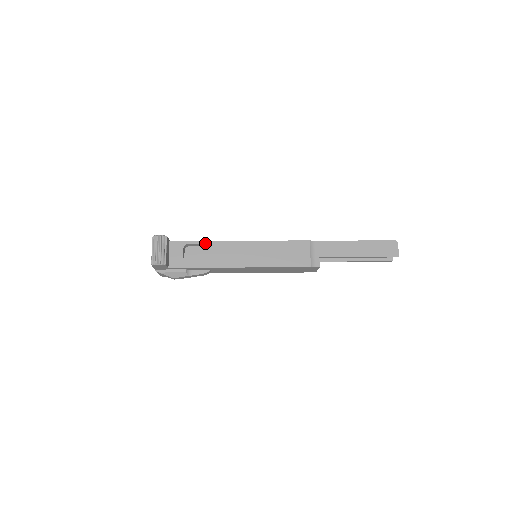
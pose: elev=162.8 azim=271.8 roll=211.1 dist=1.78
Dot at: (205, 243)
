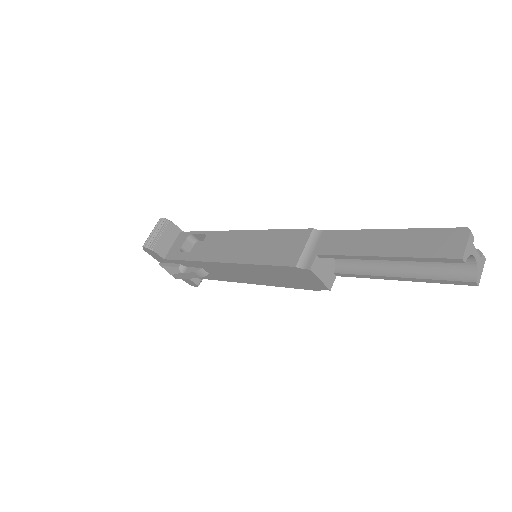
Dot at: (205, 233)
